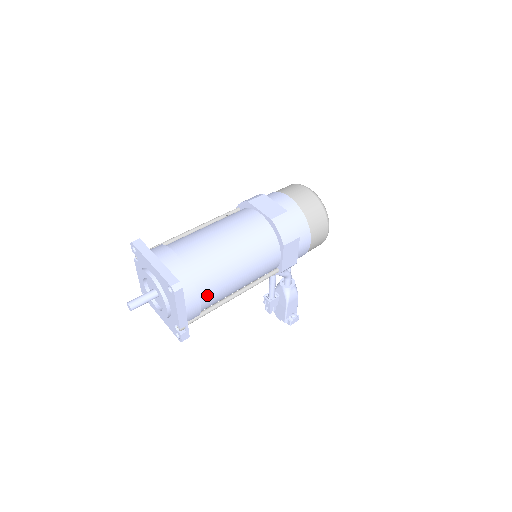
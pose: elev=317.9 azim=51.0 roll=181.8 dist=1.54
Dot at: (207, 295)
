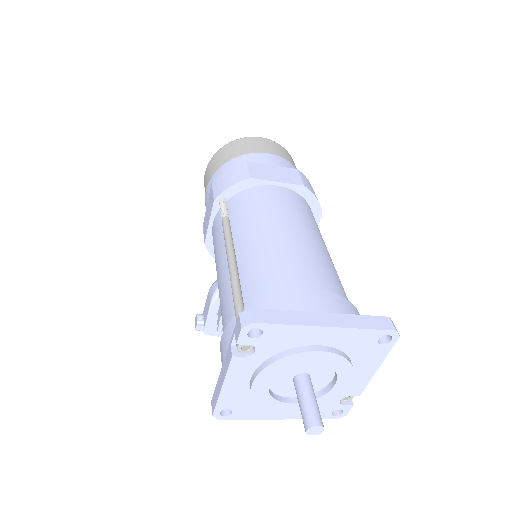
Dot at: occluded
